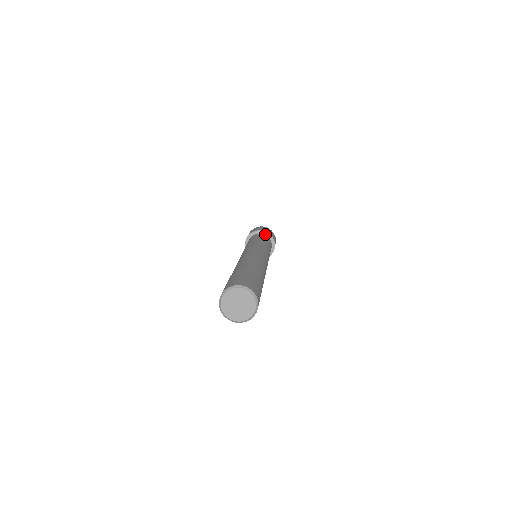
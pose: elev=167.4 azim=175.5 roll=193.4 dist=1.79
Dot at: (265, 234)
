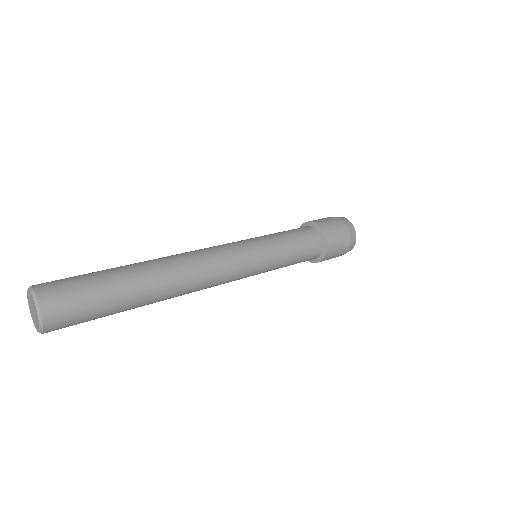
Dot at: (319, 232)
